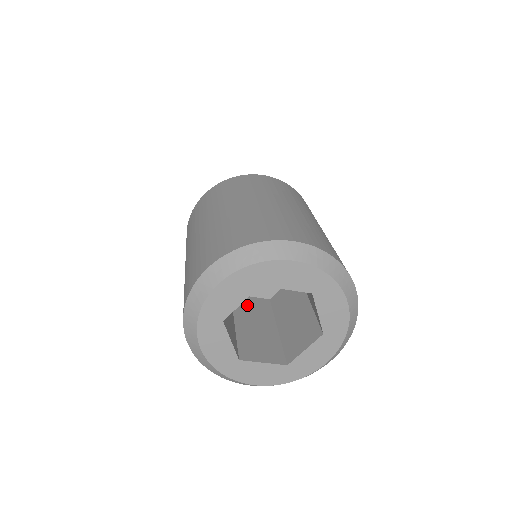
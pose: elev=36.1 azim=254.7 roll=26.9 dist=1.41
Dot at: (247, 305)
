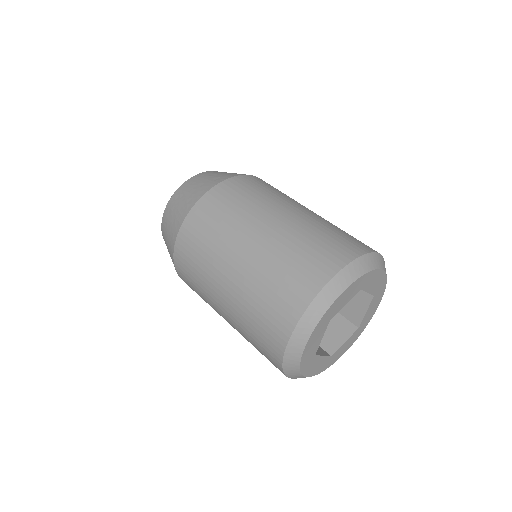
Dot at: occluded
